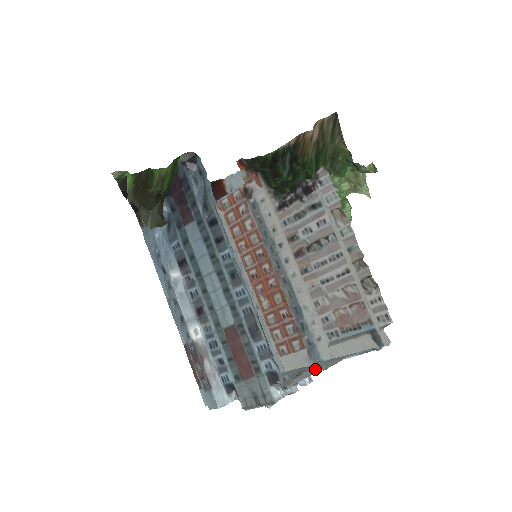
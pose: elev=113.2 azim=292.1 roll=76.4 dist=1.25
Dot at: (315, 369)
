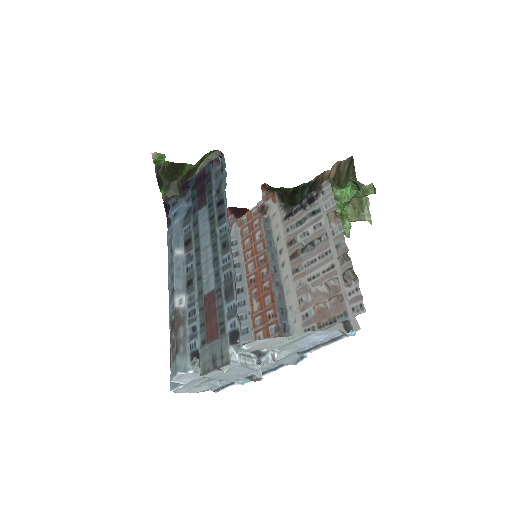
Dot at: (279, 342)
